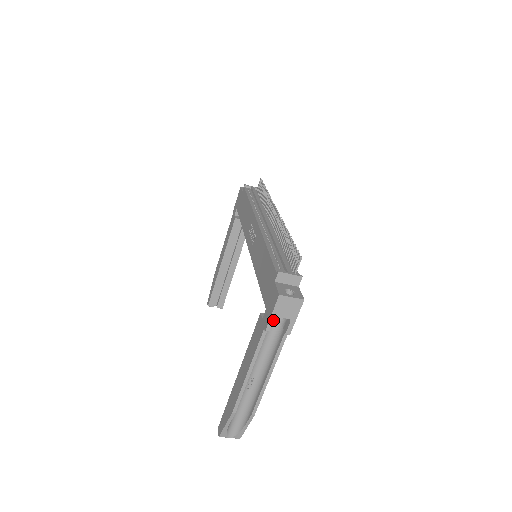
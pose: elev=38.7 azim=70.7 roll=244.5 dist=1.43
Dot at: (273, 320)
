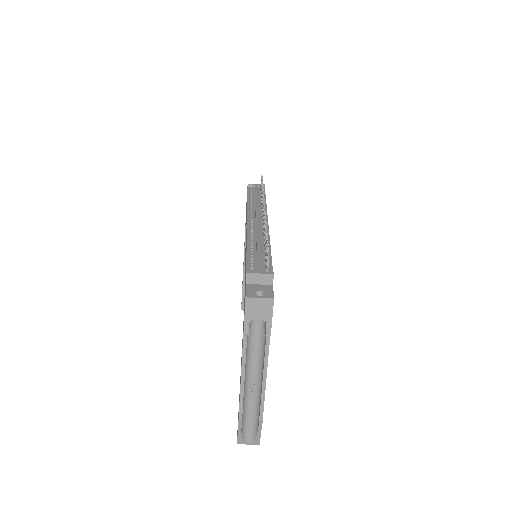
Dot at: (248, 324)
